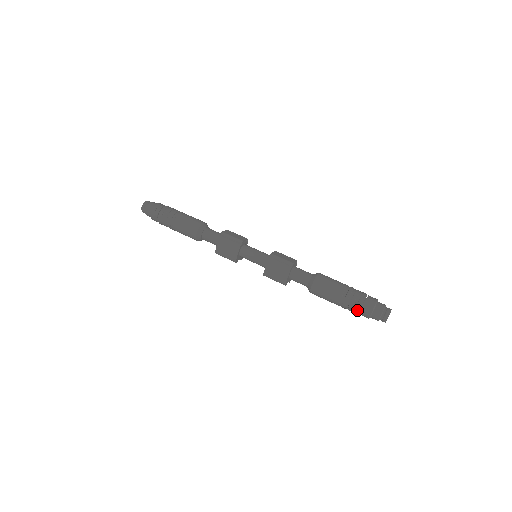
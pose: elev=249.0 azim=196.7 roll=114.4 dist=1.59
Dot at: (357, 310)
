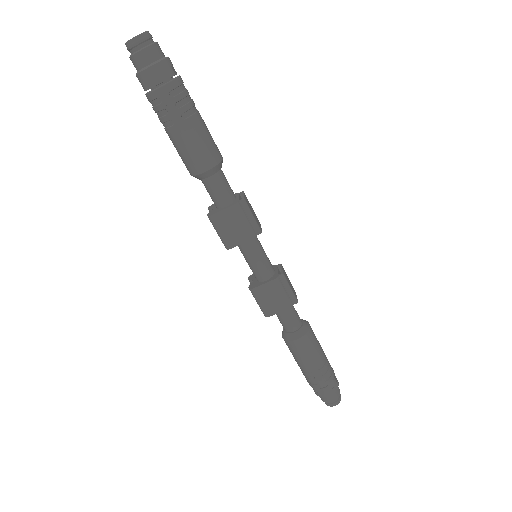
Dot at: (318, 386)
